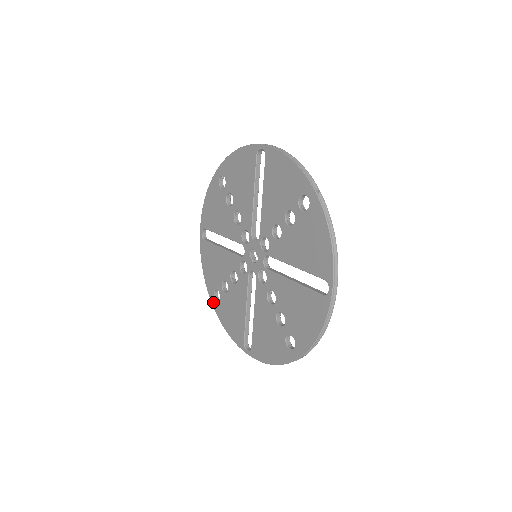
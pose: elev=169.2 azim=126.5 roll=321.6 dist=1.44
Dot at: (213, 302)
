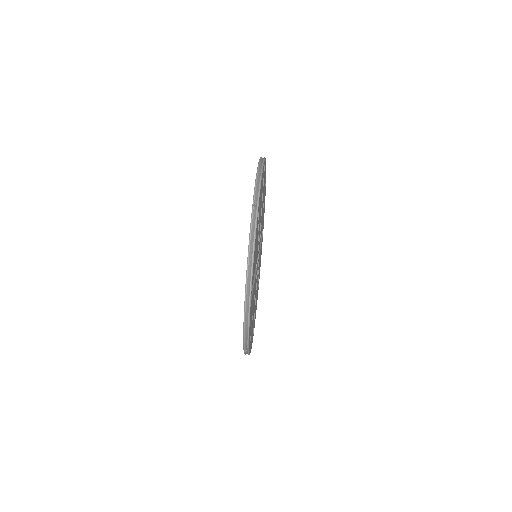
Dot at: occluded
